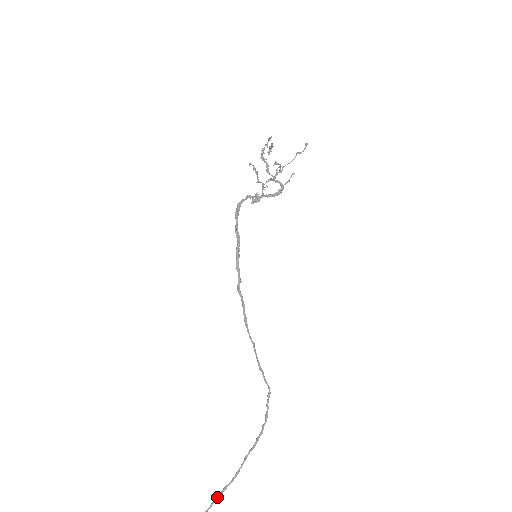
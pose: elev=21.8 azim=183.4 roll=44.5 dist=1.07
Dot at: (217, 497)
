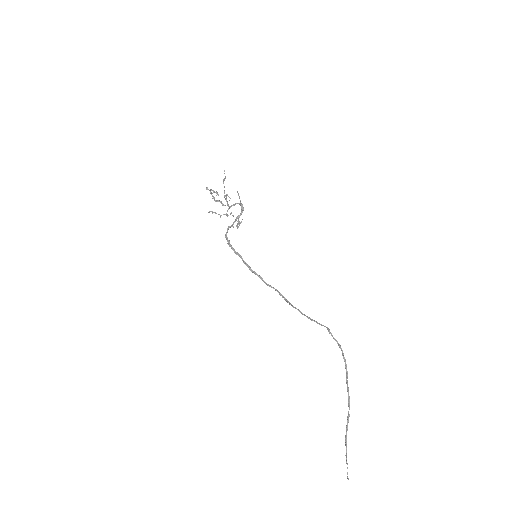
Dot at: (346, 425)
